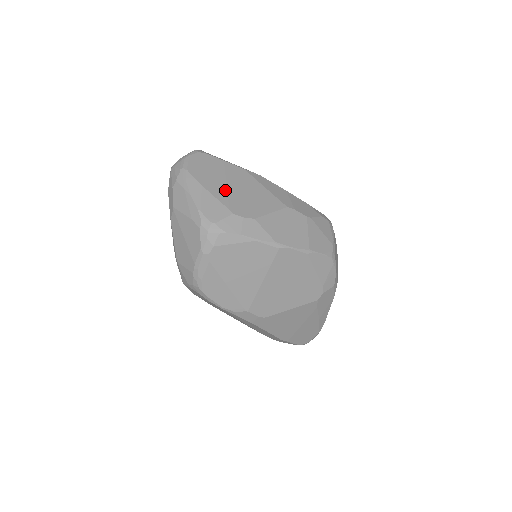
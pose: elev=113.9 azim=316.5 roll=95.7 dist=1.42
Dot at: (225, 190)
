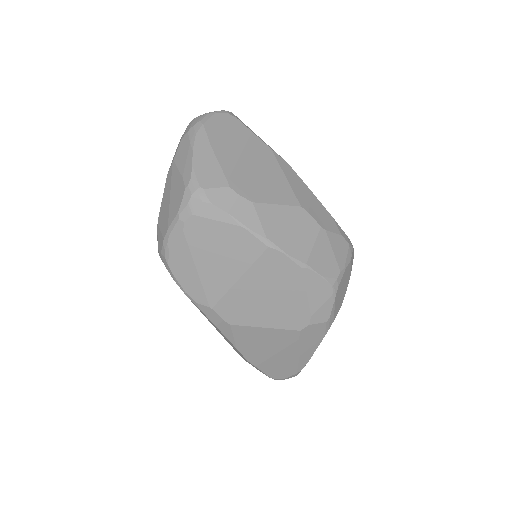
Dot at: (235, 160)
